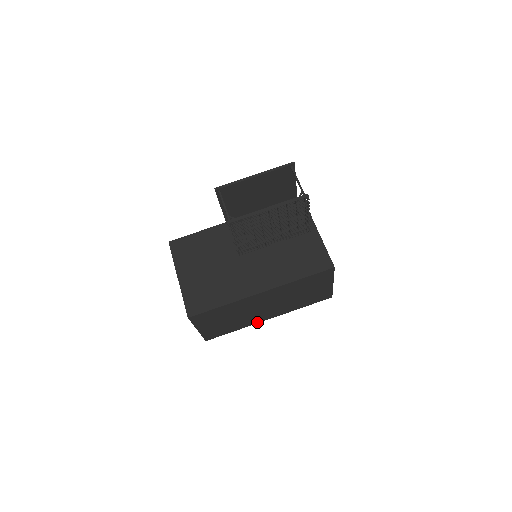
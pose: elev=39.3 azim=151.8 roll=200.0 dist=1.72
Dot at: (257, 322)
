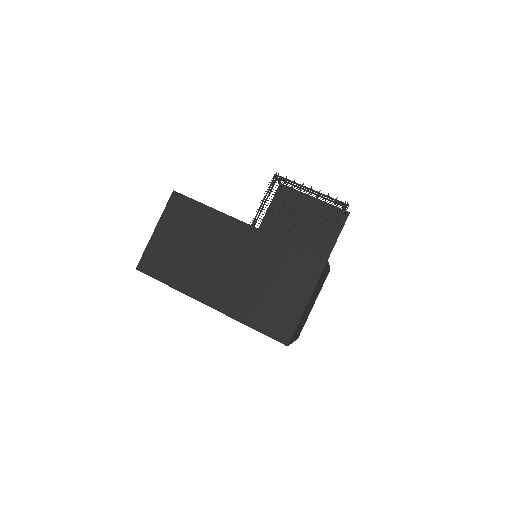
Dot at: (195, 296)
